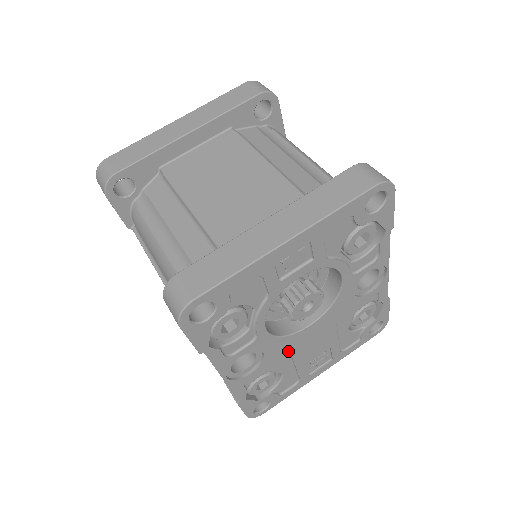
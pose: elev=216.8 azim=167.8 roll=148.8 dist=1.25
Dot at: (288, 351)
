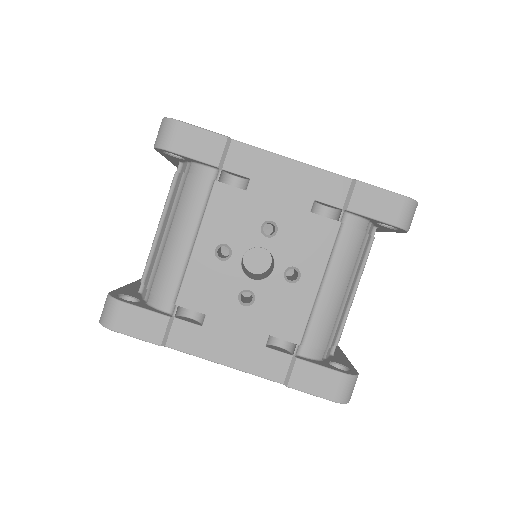
Dot at: occluded
